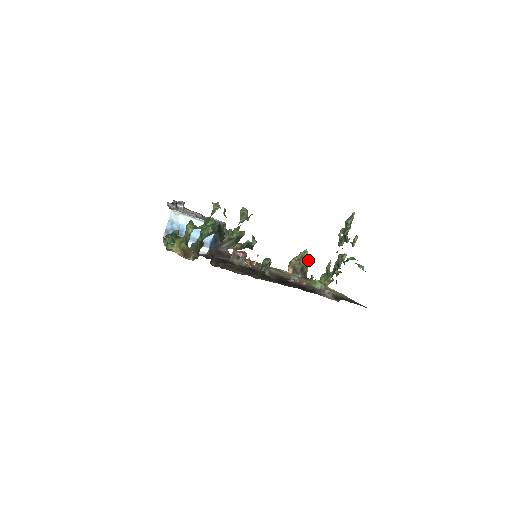
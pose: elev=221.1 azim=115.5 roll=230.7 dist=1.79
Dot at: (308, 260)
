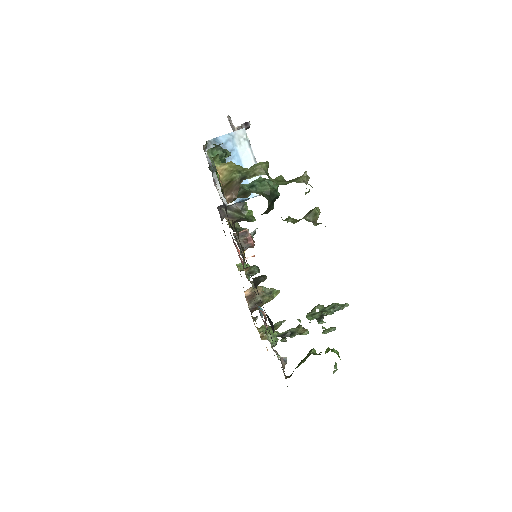
Dot at: (270, 300)
